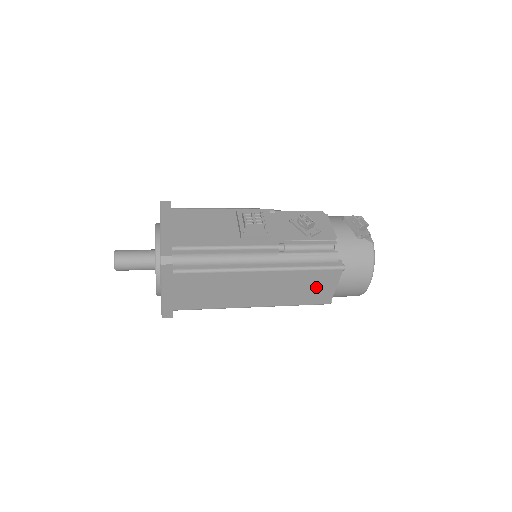
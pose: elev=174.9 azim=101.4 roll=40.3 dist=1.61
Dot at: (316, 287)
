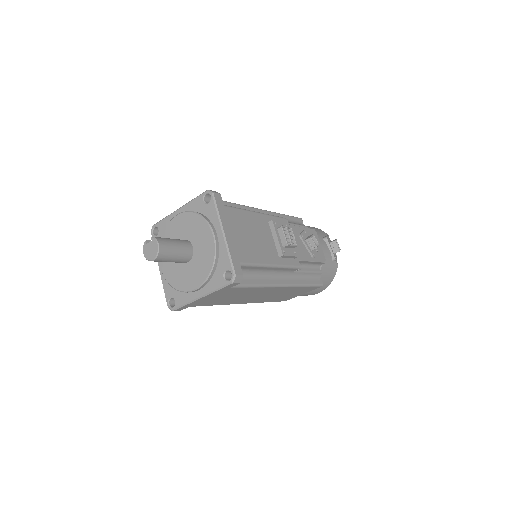
Dot at: (294, 294)
